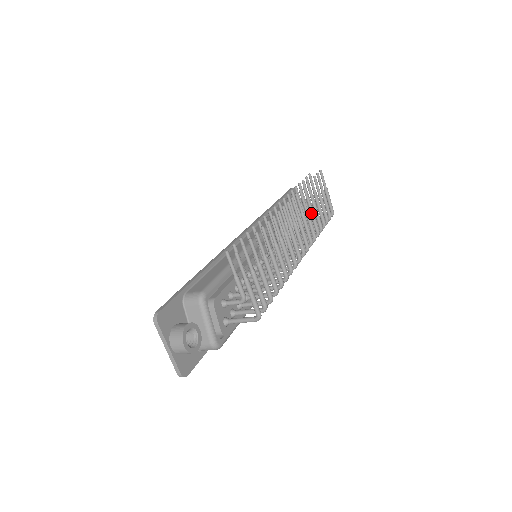
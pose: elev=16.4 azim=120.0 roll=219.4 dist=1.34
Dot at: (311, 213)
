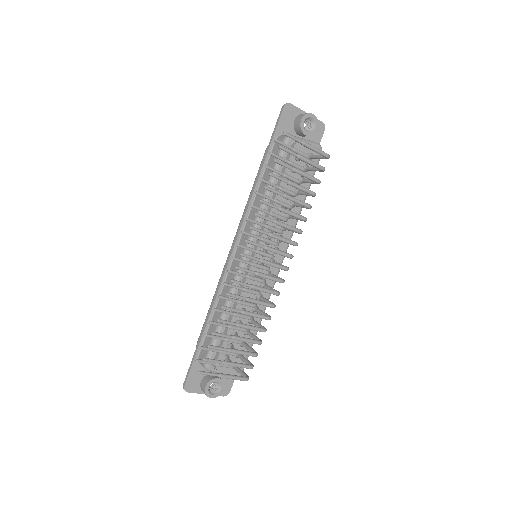
Dot at: occluded
